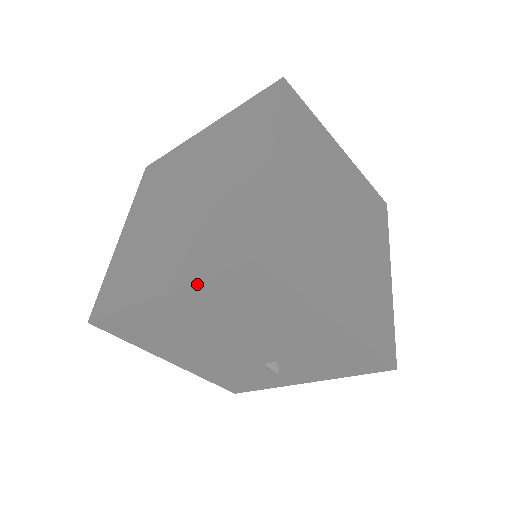
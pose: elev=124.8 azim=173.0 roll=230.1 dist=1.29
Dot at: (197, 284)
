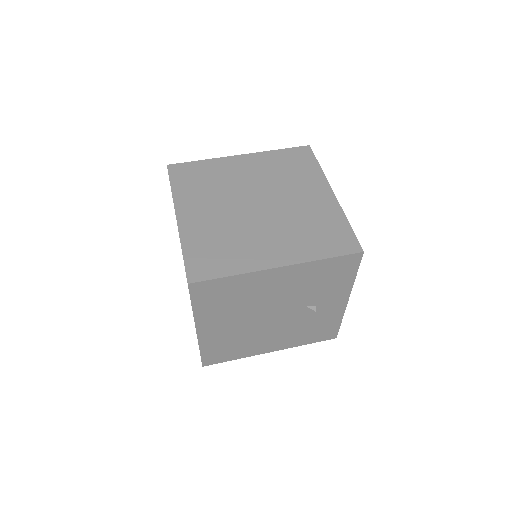
Dot at: (195, 313)
